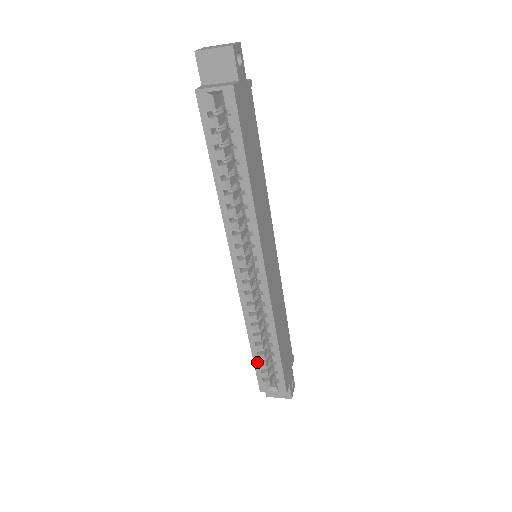
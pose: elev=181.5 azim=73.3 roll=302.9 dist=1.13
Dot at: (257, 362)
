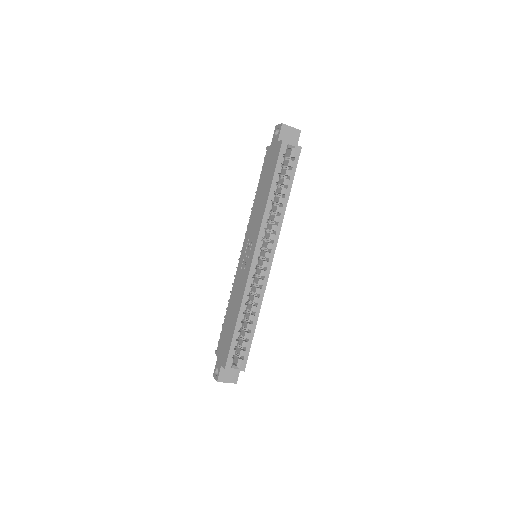
Dot at: (235, 338)
